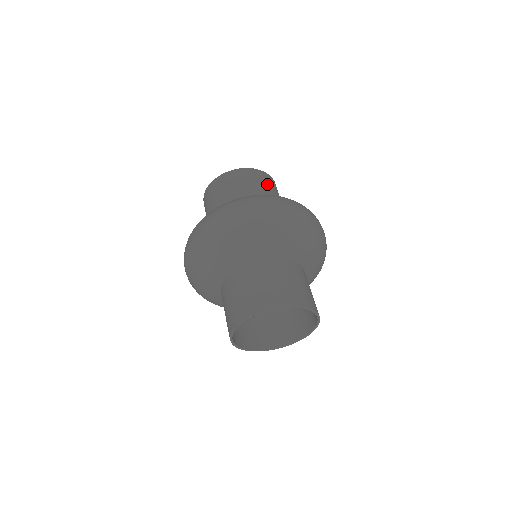
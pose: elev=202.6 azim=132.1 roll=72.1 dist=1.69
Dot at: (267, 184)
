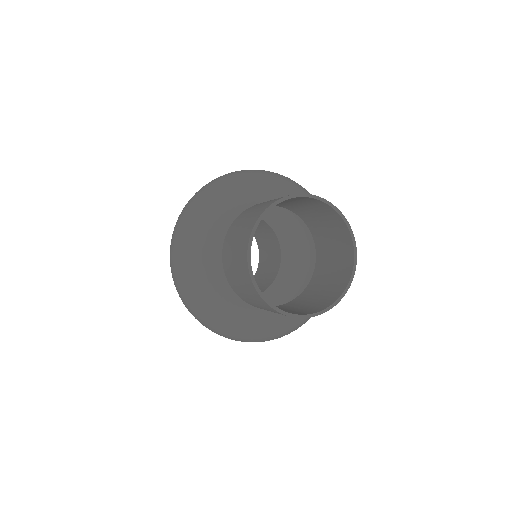
Dot at: occluded
